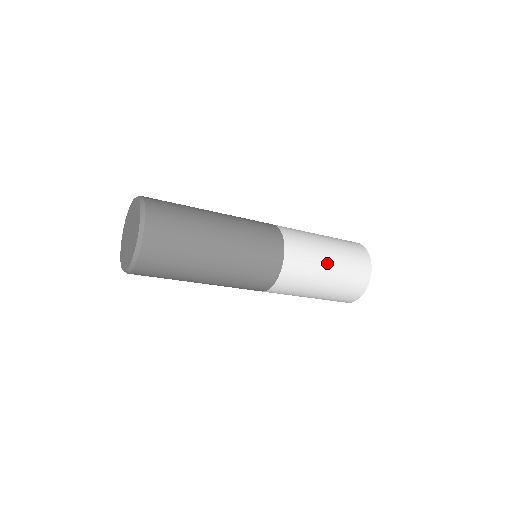
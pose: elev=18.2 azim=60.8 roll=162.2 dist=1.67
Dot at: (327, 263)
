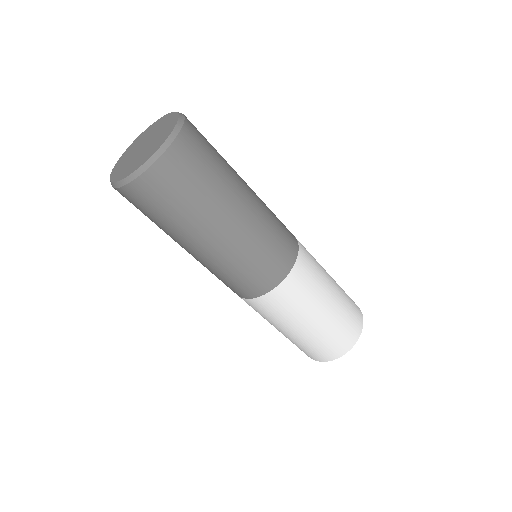
Dot at: (324, 306)
